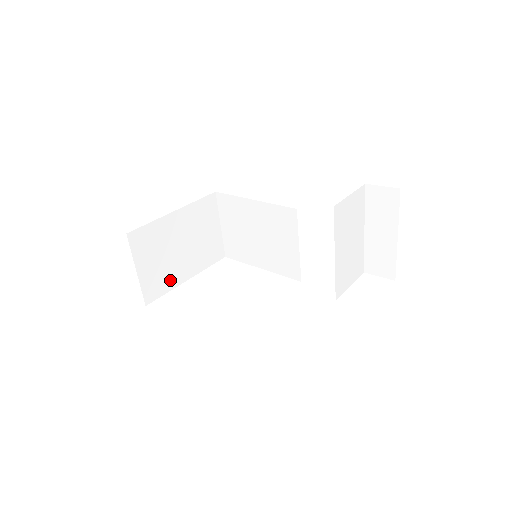
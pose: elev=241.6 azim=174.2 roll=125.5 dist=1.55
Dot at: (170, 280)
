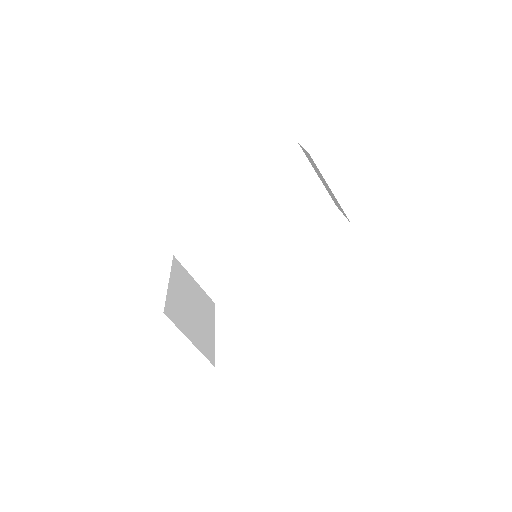
Dot at: (208, 338)
